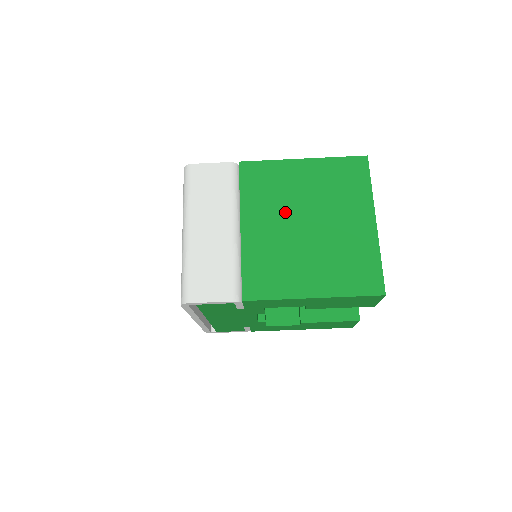
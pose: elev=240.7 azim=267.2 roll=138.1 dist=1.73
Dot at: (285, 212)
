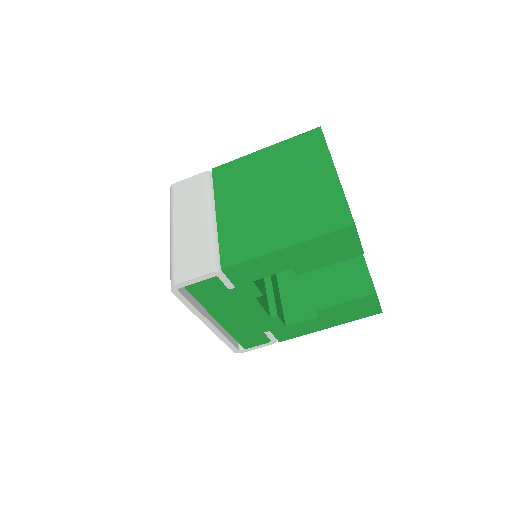
Dot at: (253, 191)
